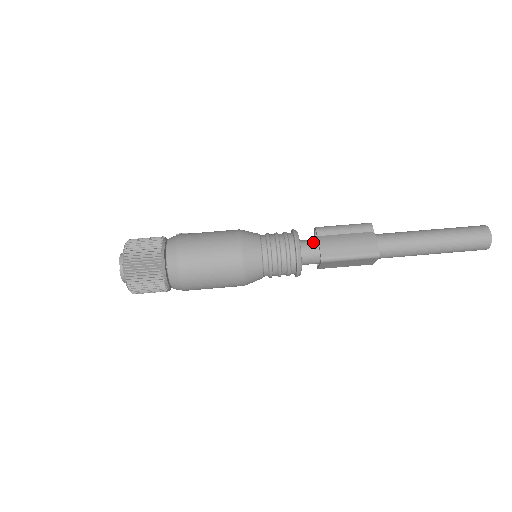
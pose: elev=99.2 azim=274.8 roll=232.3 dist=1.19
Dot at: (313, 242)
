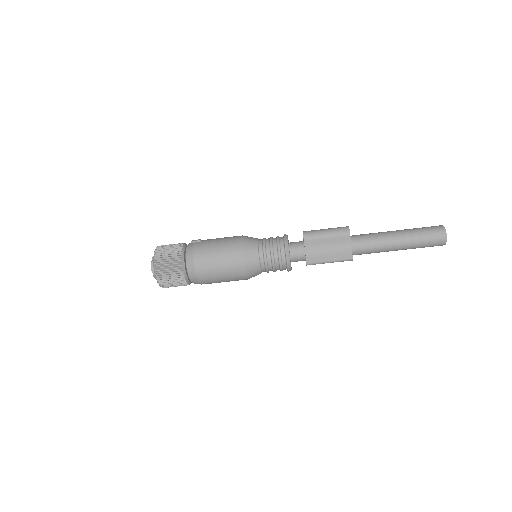
Dot at: (301, 249)
